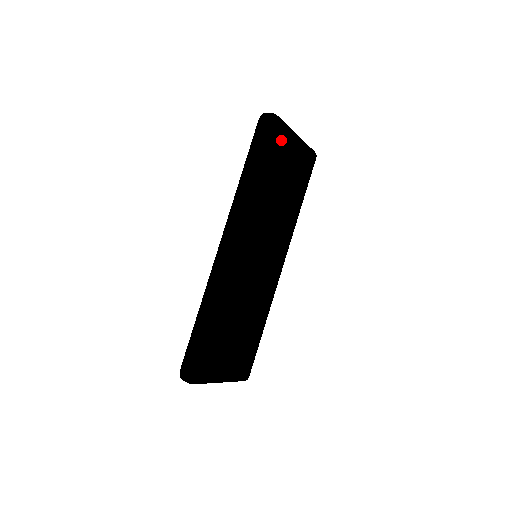
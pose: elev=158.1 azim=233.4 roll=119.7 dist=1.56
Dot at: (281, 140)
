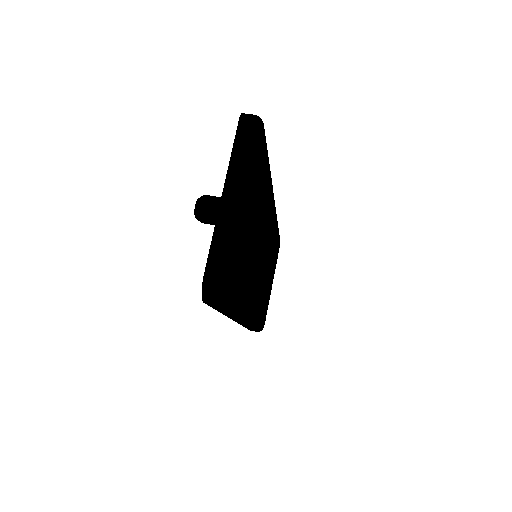
Dot at: (239, 261)
